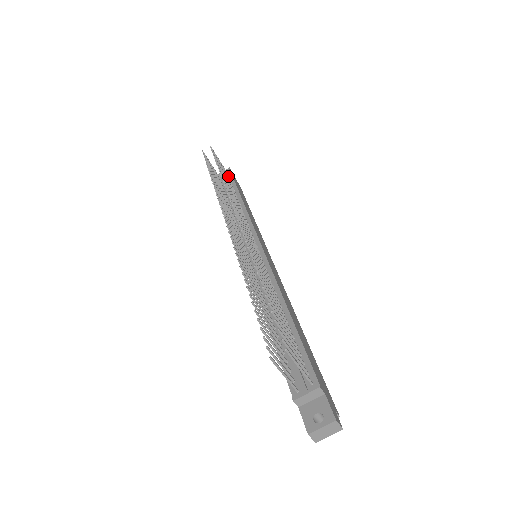
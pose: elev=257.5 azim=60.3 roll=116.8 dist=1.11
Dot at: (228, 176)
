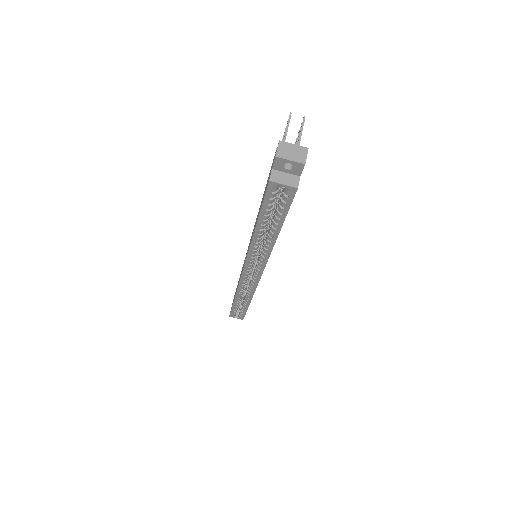
Dot at: occluded
